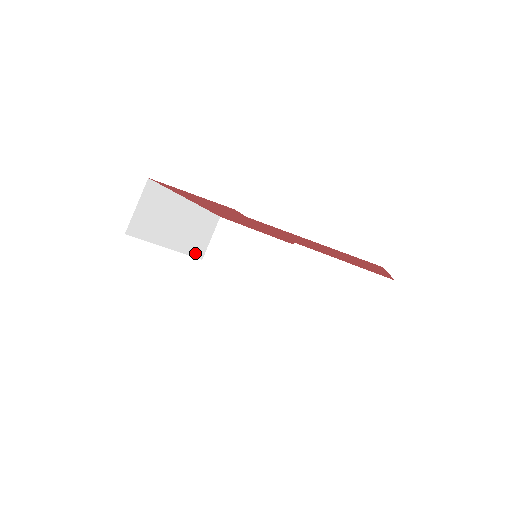
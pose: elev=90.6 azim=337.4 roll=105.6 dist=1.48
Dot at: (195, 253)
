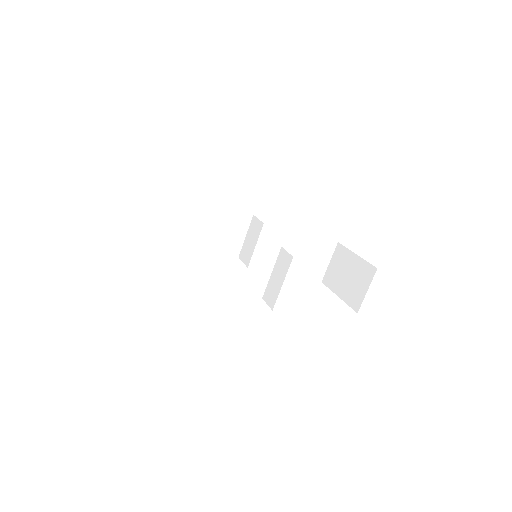
Dot at: occluded
